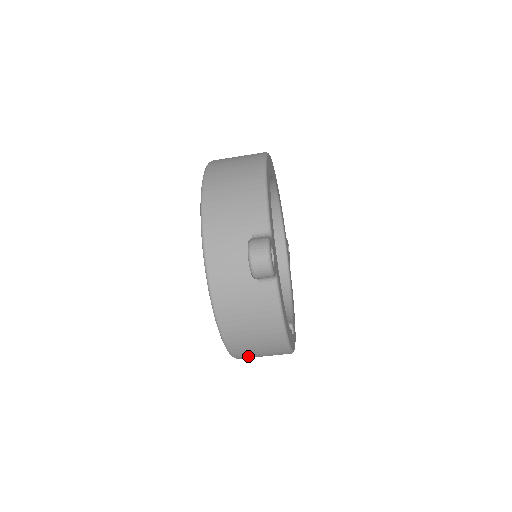
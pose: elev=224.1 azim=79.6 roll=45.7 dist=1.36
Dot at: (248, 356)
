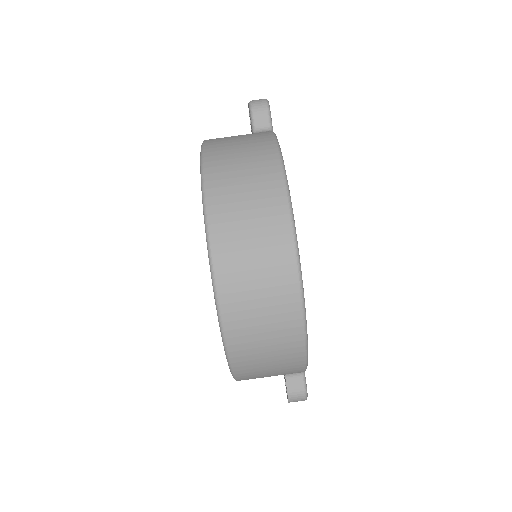
Dot at: (226, 205)
